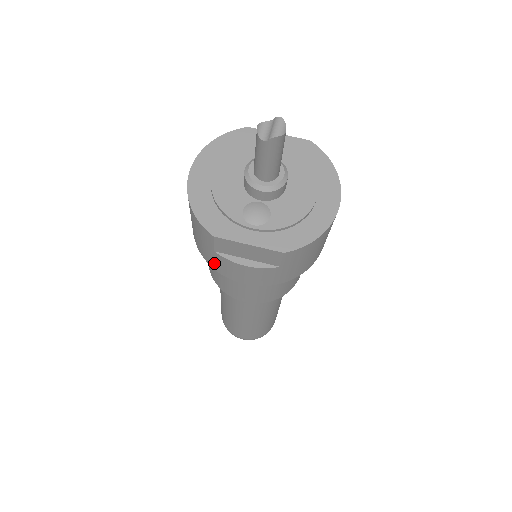
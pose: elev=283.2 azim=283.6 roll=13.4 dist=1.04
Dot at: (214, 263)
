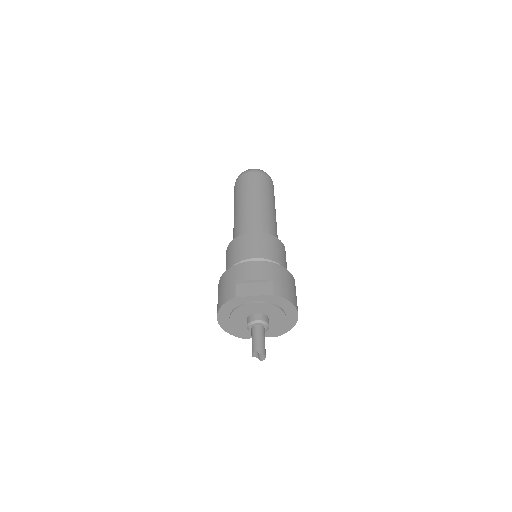
Dot at: occluded
